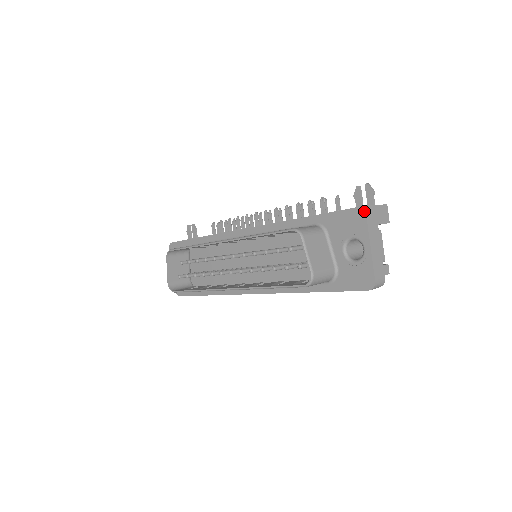
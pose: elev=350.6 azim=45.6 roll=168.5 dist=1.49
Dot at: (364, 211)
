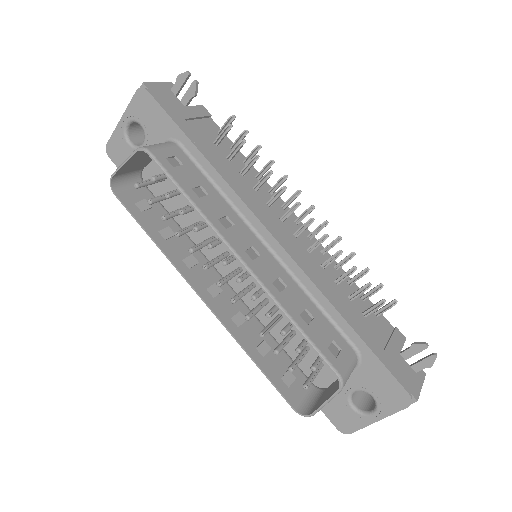
Dot at: occluded
